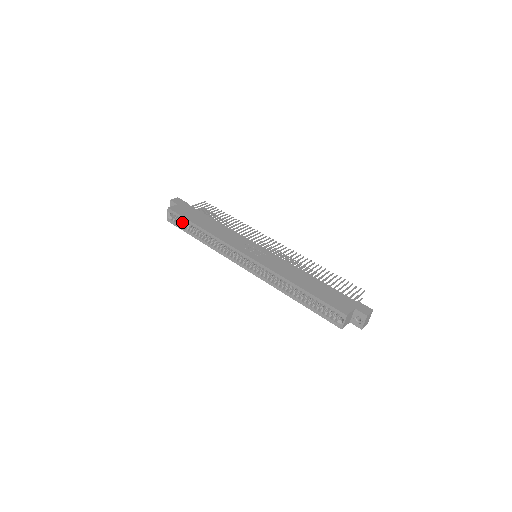
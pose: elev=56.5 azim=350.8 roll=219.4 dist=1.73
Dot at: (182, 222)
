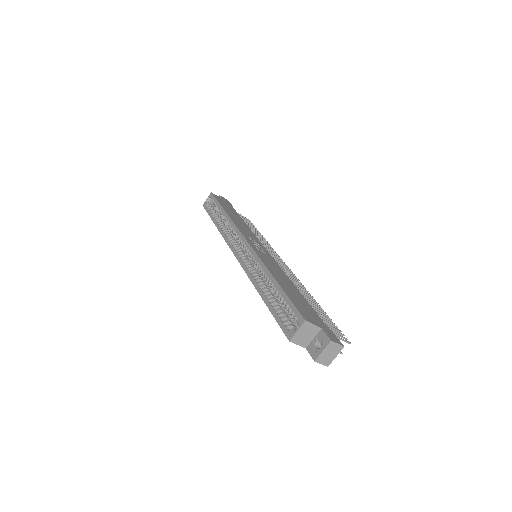
Dot at: (214, 209)
